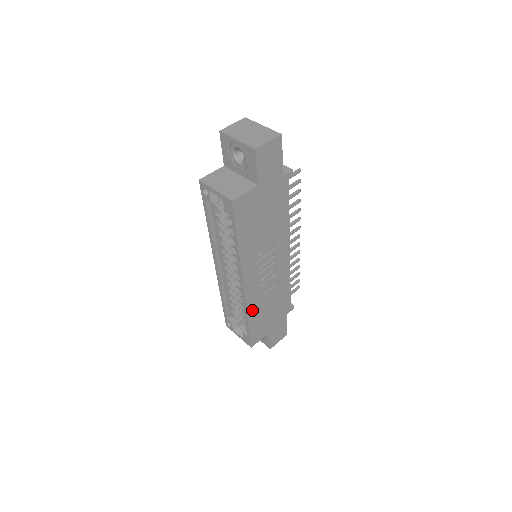
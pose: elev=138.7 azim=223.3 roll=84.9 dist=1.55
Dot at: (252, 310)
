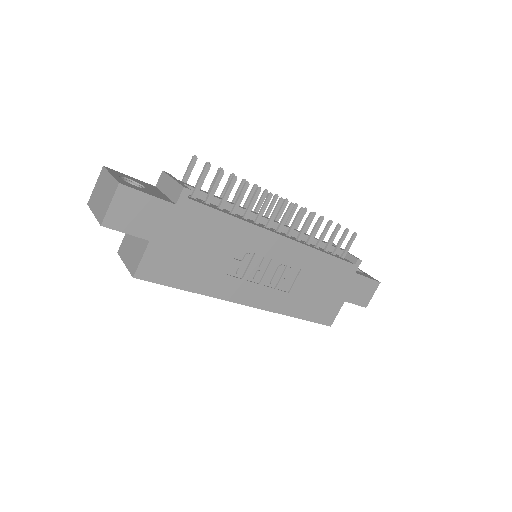
Dot at: (290, 308)
